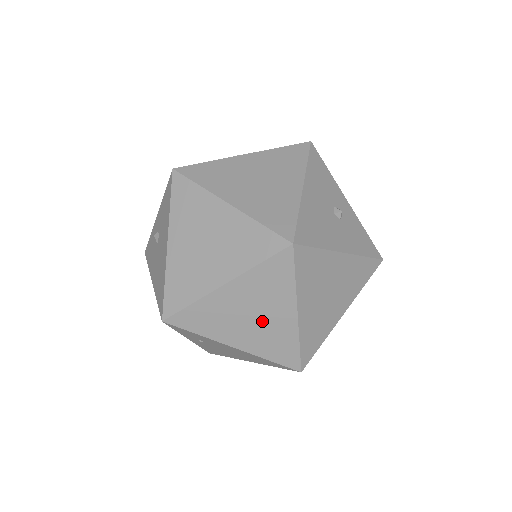
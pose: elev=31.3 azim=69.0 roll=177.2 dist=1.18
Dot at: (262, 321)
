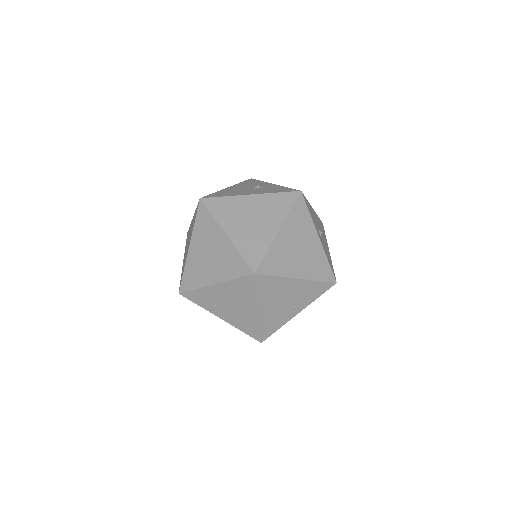
Dot at: (215, 254)
